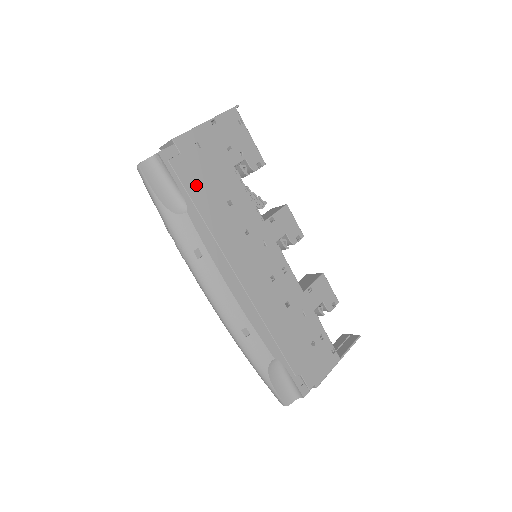
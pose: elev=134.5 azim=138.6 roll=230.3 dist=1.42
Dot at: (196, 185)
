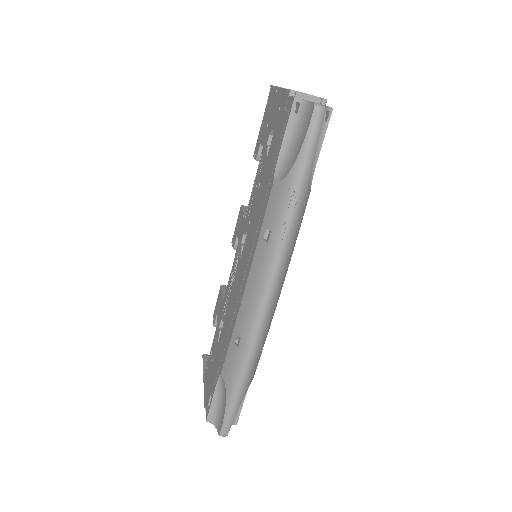
Dot at: occluded
